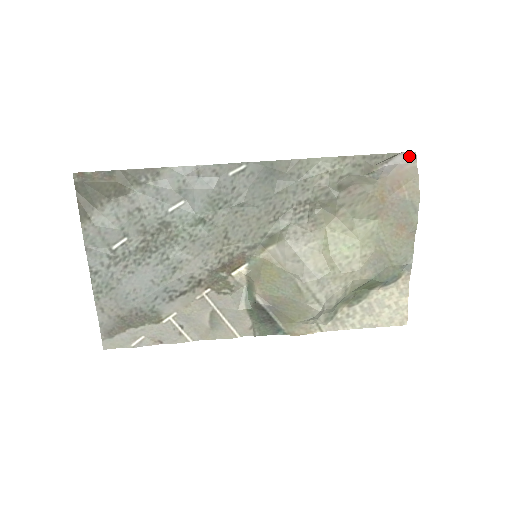
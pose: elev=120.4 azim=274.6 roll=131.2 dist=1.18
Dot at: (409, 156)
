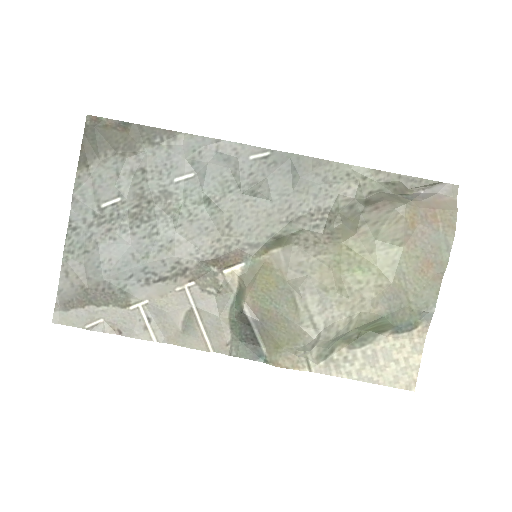
Dot at: (450, 188)
